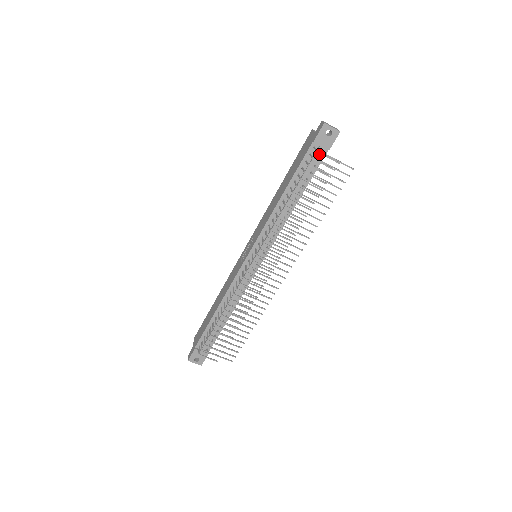
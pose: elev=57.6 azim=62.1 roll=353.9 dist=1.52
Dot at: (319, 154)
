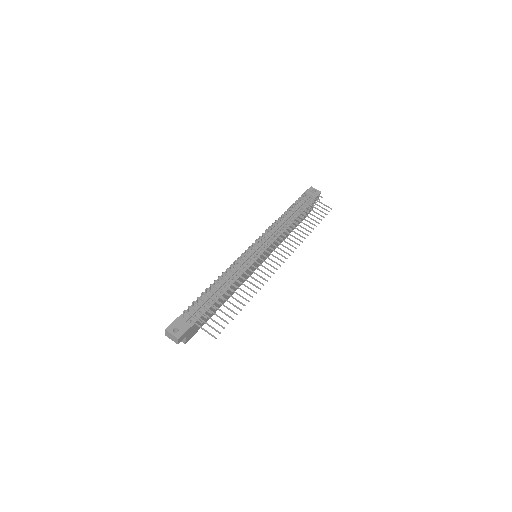
Dot at: (308, 201)
